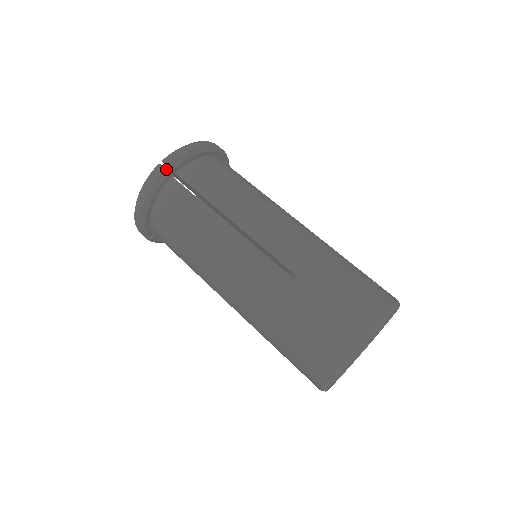
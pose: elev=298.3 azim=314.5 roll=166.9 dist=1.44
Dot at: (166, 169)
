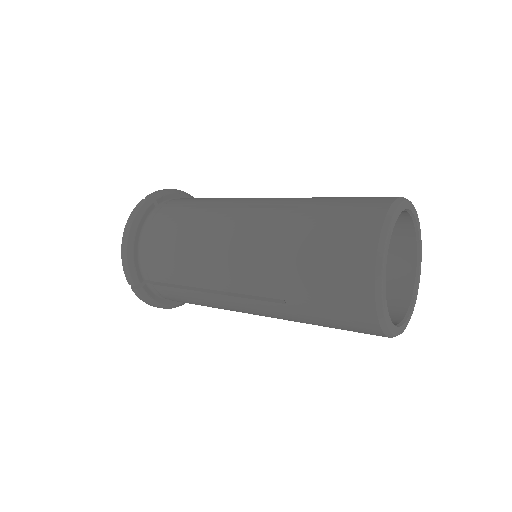
Dot at: occluded
